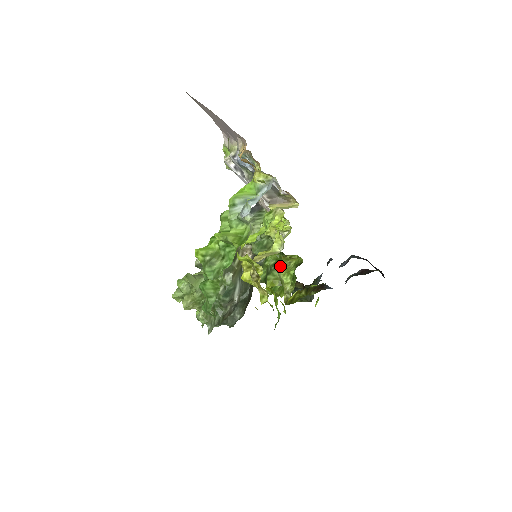
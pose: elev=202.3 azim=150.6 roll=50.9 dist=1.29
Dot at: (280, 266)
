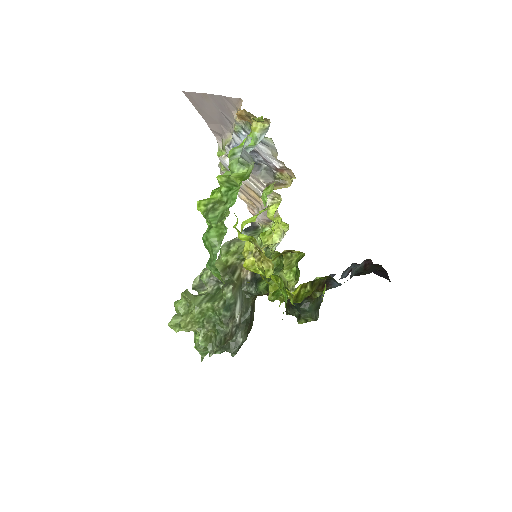
Dot at: (281, 269)
